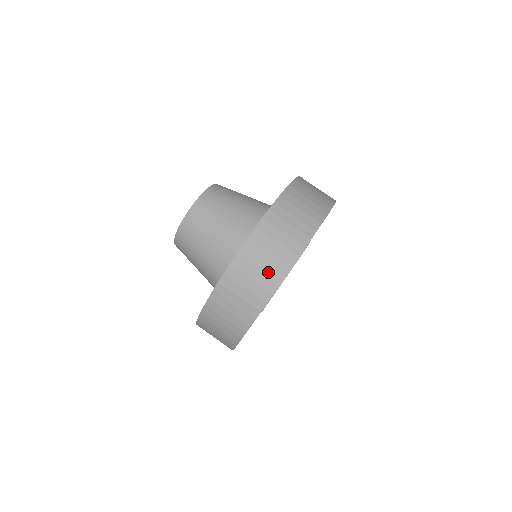
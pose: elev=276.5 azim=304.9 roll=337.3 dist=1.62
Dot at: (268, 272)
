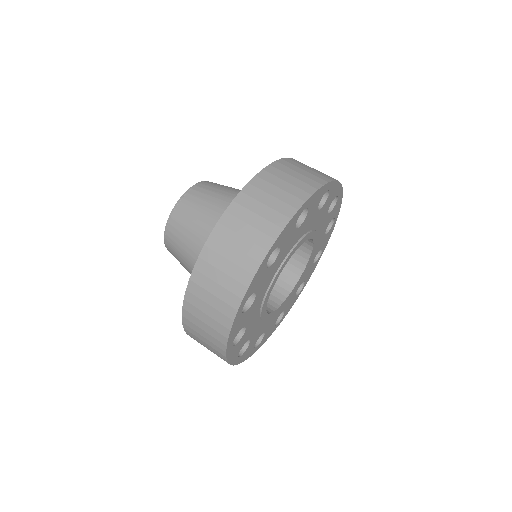
Dot at: (325, 174)
